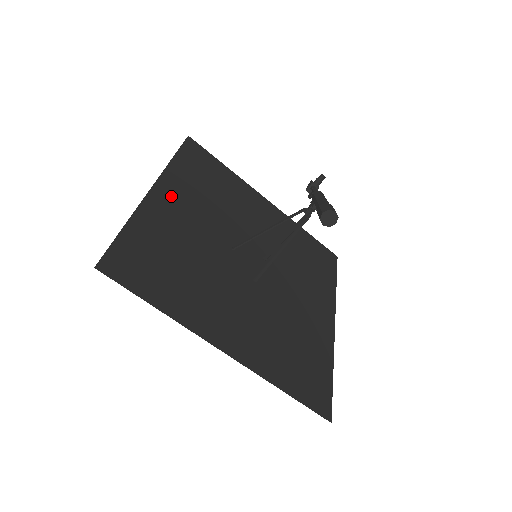
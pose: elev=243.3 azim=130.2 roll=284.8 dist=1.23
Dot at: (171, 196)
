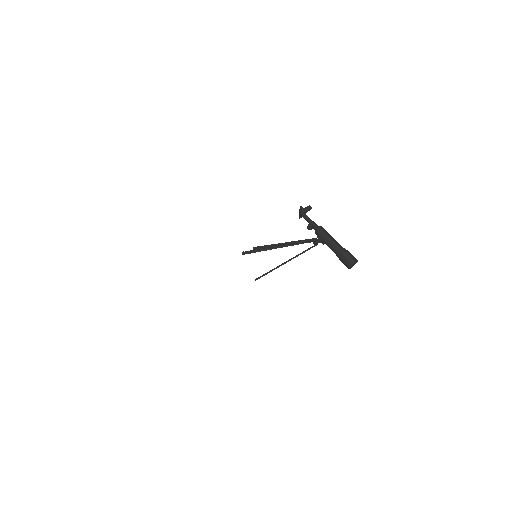
Dot at: occluded
